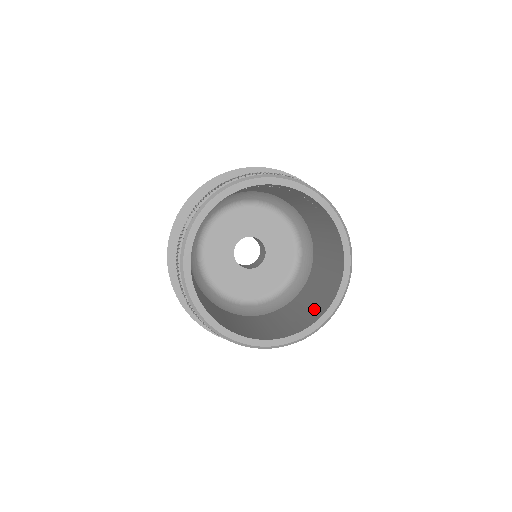
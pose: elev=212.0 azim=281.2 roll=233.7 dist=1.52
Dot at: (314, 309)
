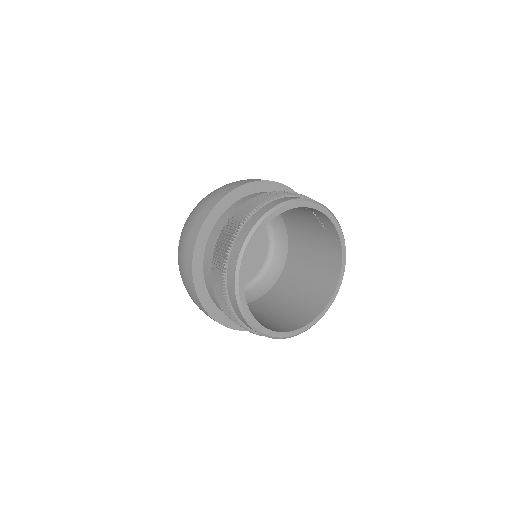
Dot at: (305, 307)
